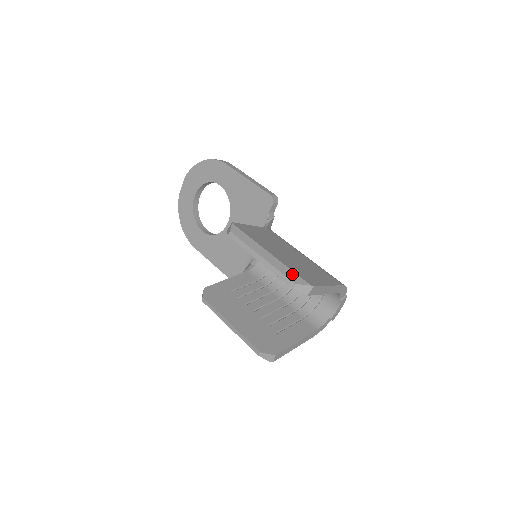
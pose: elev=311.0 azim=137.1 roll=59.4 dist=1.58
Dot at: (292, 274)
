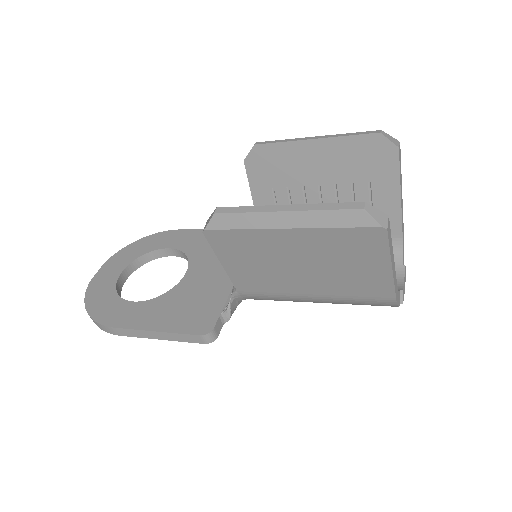
Dot at: occluded
